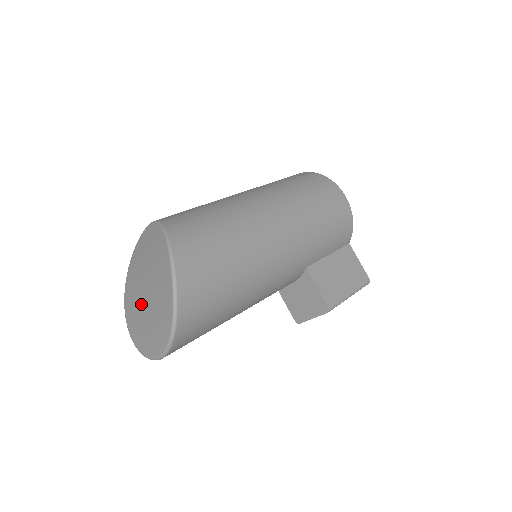
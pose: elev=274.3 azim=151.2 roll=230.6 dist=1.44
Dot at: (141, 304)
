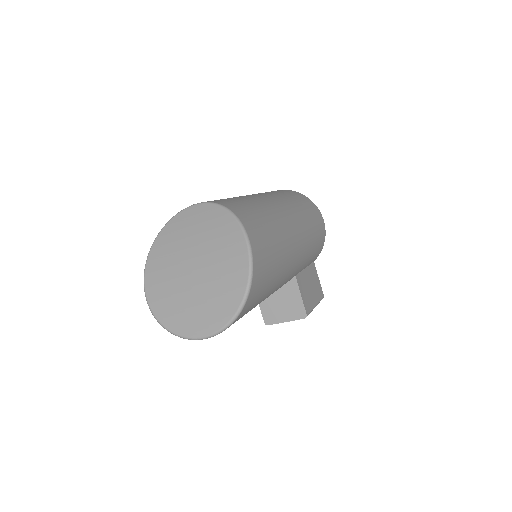
Dot at: (183, 281)
